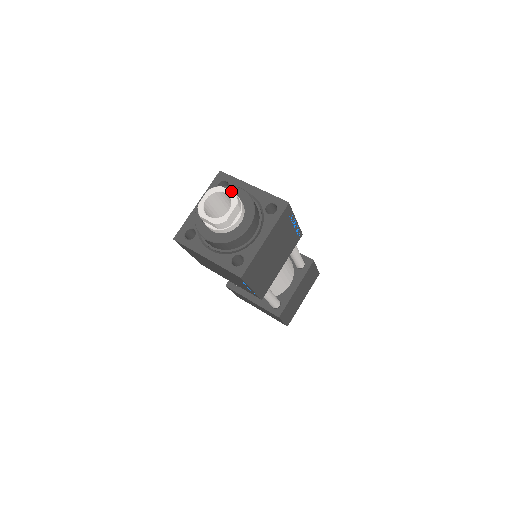
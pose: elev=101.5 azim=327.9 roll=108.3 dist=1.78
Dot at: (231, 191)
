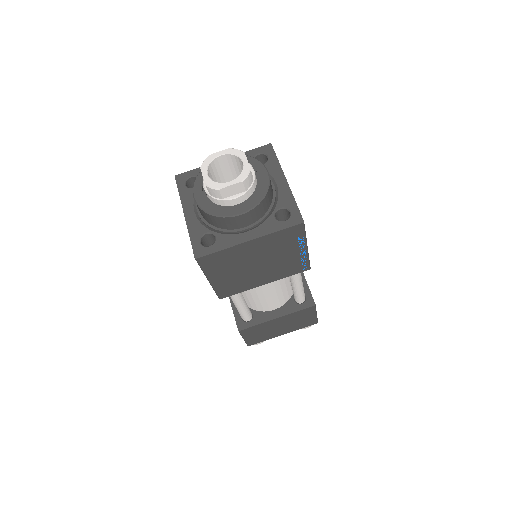
Dot at: occluded
